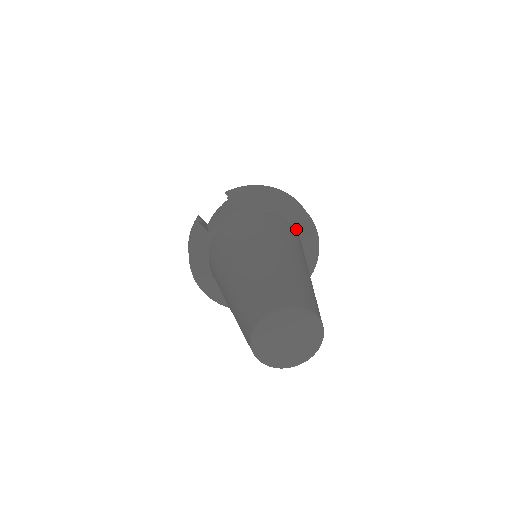
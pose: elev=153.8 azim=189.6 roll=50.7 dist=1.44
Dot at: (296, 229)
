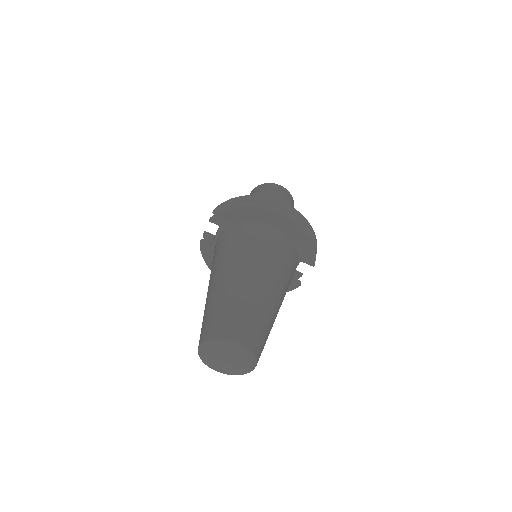
Dot at: (278, 228)
